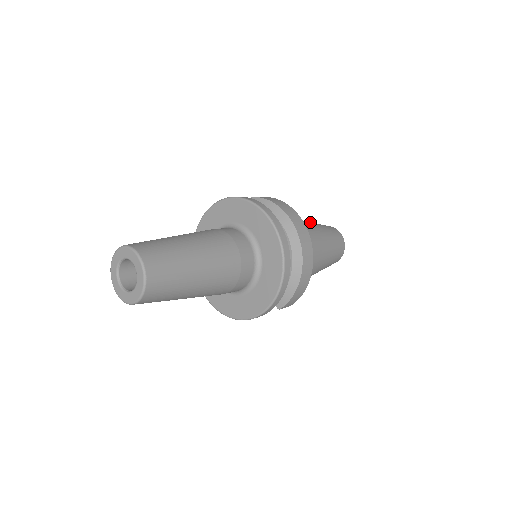
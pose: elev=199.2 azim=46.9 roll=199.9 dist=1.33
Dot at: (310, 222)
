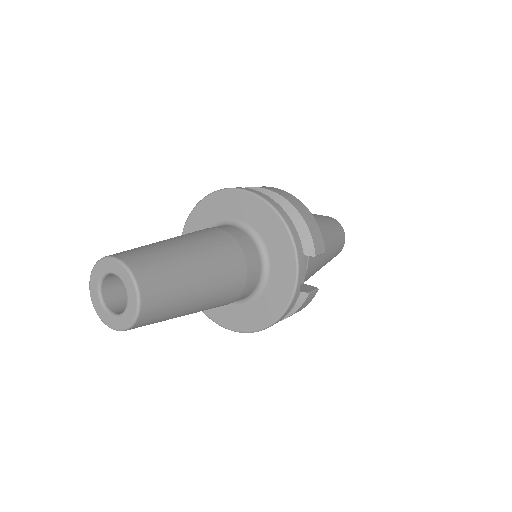
Dot at: occluded
